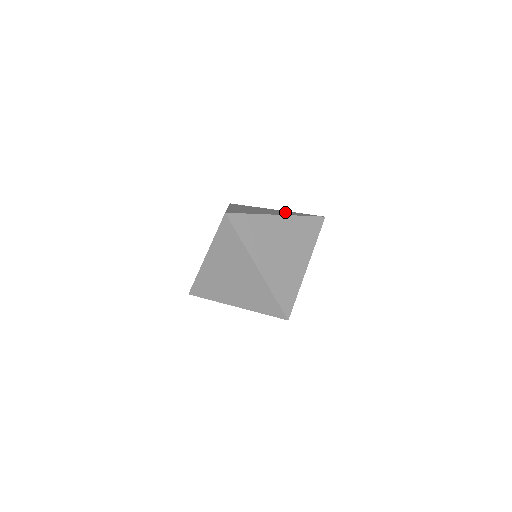
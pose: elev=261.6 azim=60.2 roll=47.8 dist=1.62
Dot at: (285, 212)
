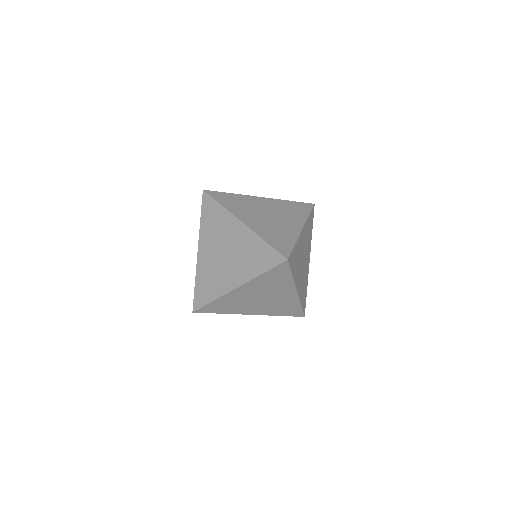
Dot at: occluded
